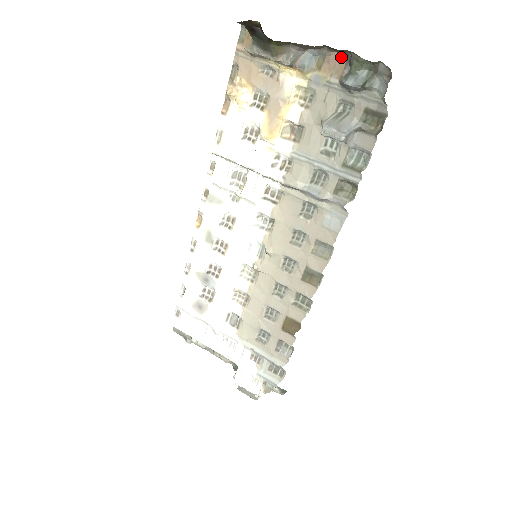
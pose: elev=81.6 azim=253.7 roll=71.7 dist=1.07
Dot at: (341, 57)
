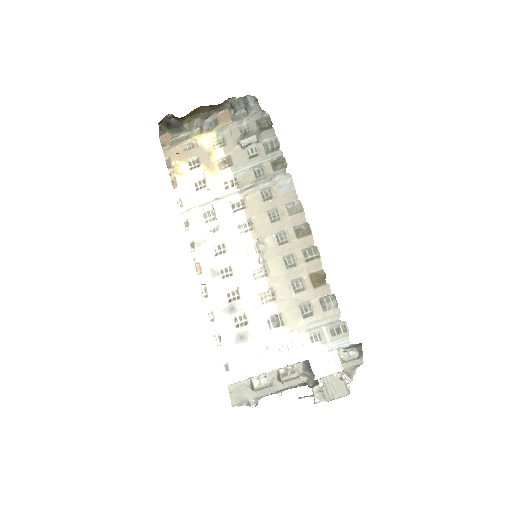
Dot at: (225, 112)
